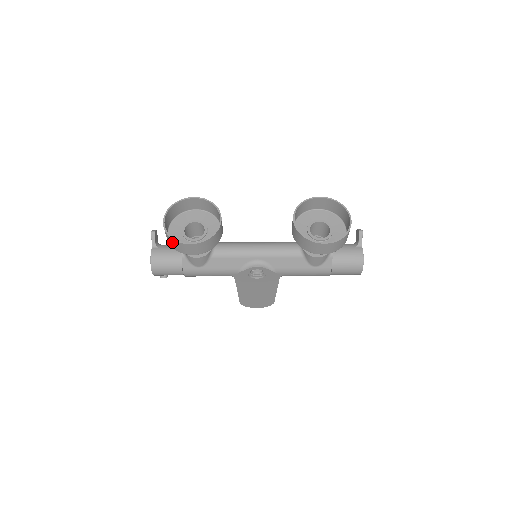
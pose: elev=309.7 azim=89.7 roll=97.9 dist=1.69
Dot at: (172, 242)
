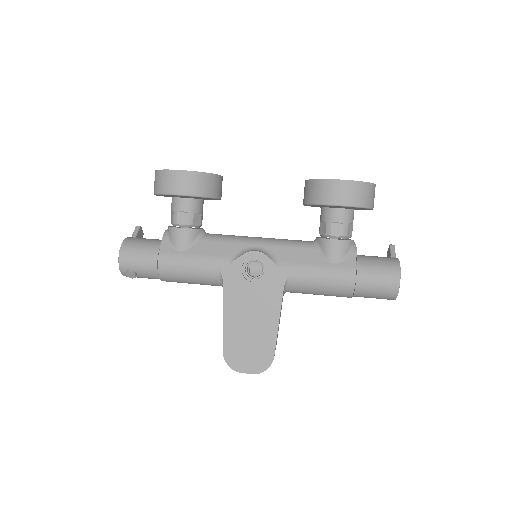
Dot at: (159, 178)
